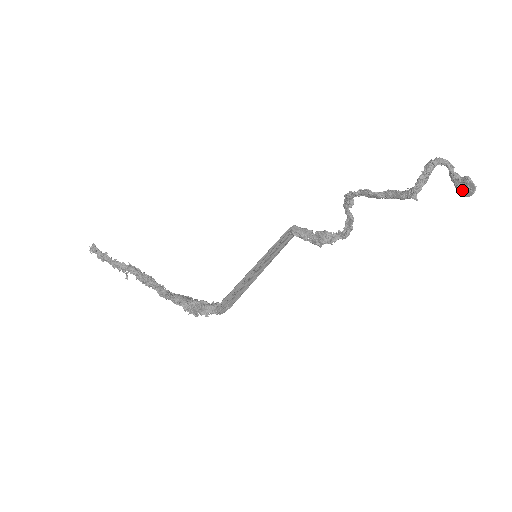
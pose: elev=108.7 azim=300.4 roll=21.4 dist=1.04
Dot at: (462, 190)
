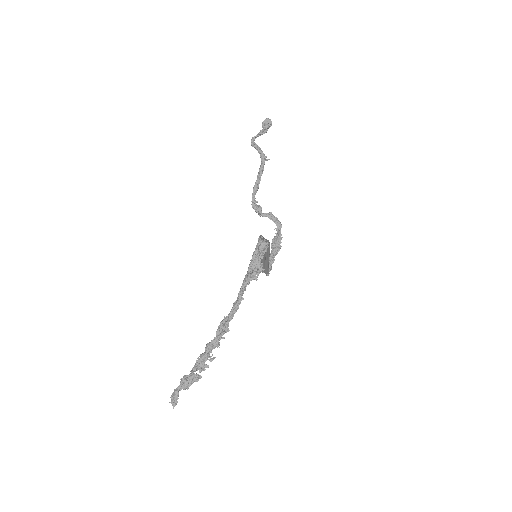
Dot at: (268, 127)
